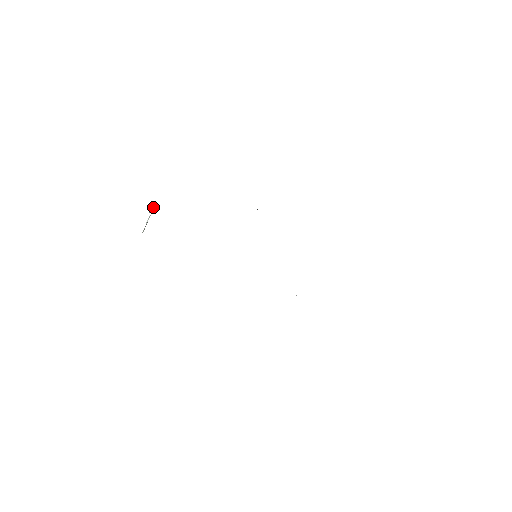
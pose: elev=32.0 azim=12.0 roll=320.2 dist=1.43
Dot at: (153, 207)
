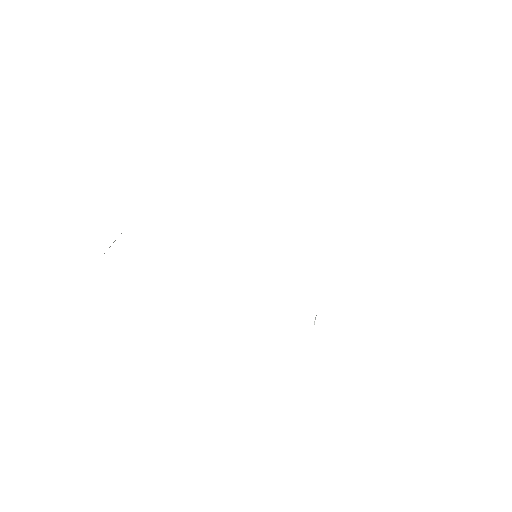
Dot at: occluded
